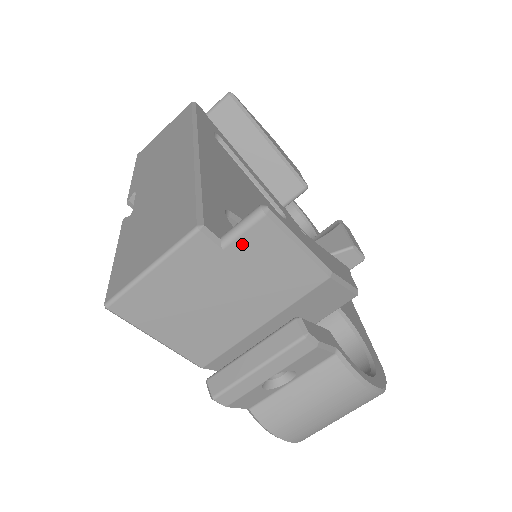
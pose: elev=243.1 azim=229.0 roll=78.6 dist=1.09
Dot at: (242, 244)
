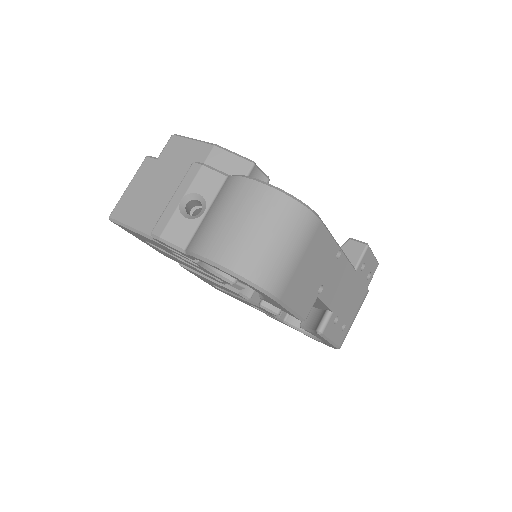
Dot at: (165, 153)
